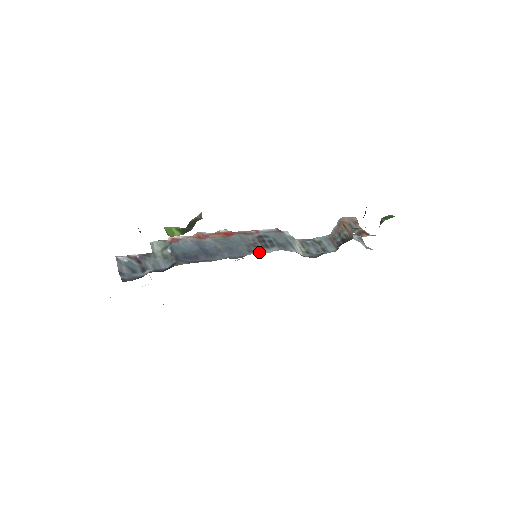
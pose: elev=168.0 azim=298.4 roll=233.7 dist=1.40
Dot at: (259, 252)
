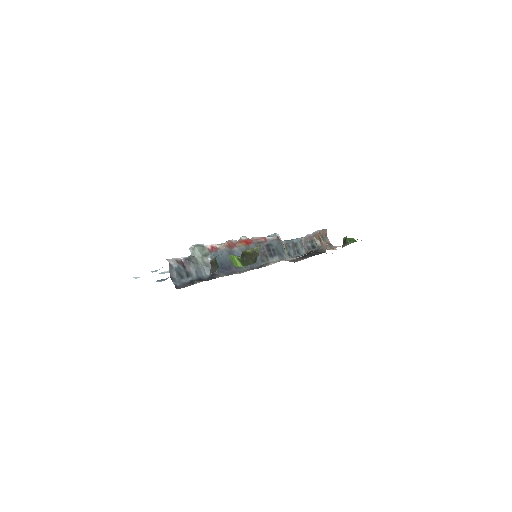
Dot at: occluded
